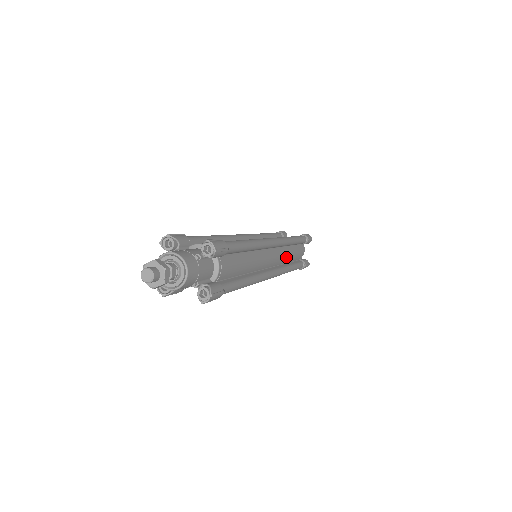
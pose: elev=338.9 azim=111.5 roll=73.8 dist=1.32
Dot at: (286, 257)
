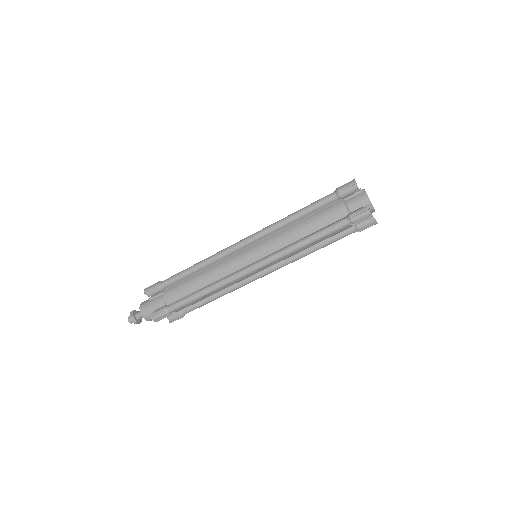
Dot at: (298, 252)
